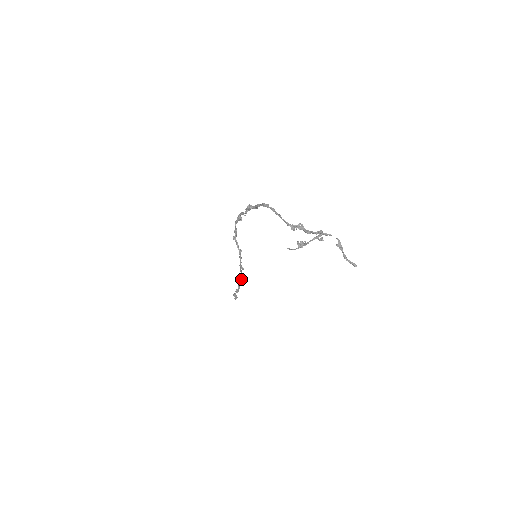
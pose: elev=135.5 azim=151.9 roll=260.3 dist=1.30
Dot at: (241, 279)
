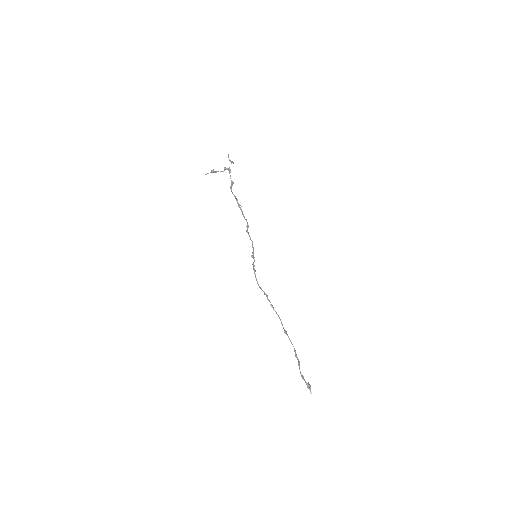
Dot at: (280, 320)
